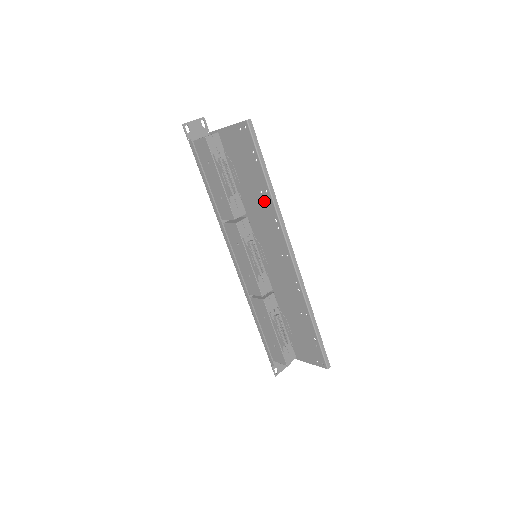
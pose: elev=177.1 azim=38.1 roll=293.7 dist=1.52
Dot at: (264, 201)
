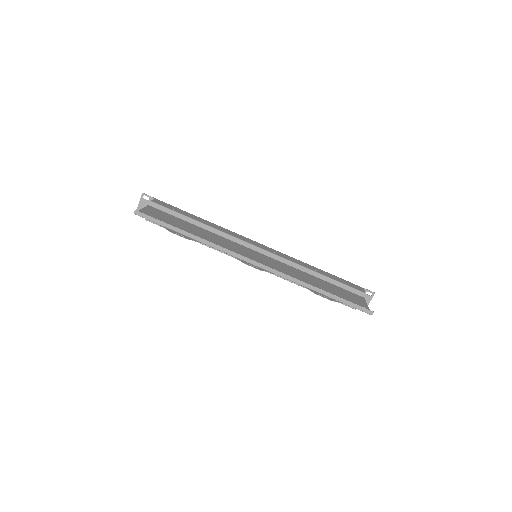
Dot at: occluded
